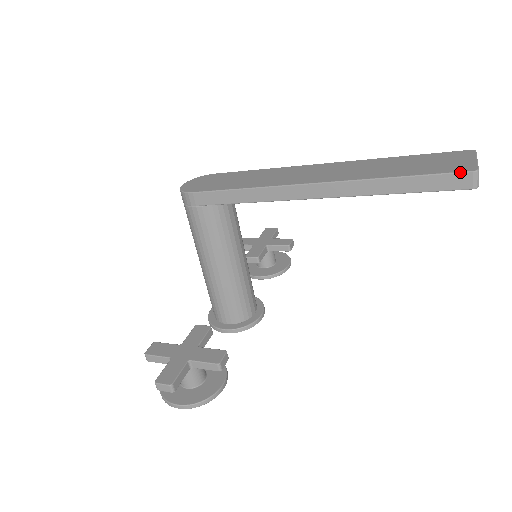
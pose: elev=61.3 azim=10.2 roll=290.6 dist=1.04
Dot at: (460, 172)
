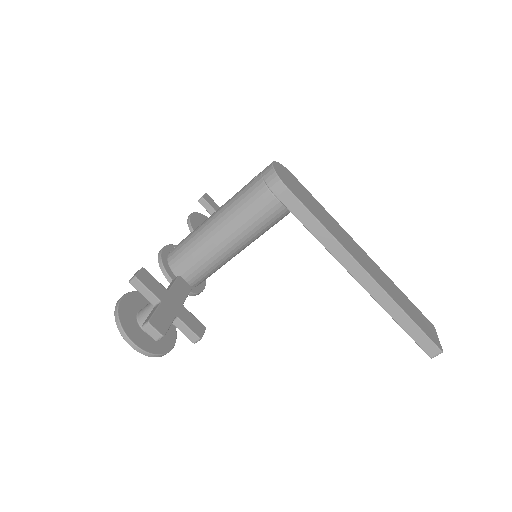
Dot at: (437, 346)
